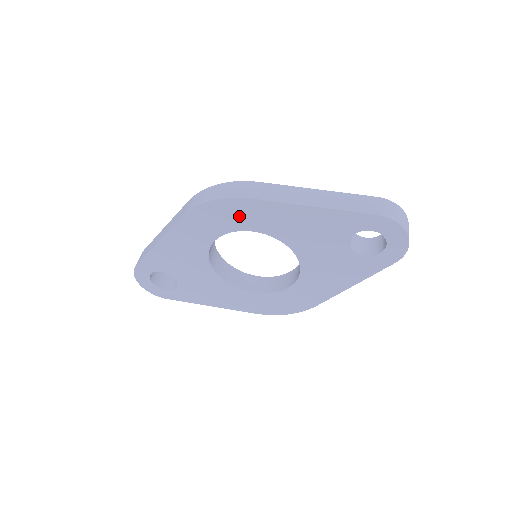
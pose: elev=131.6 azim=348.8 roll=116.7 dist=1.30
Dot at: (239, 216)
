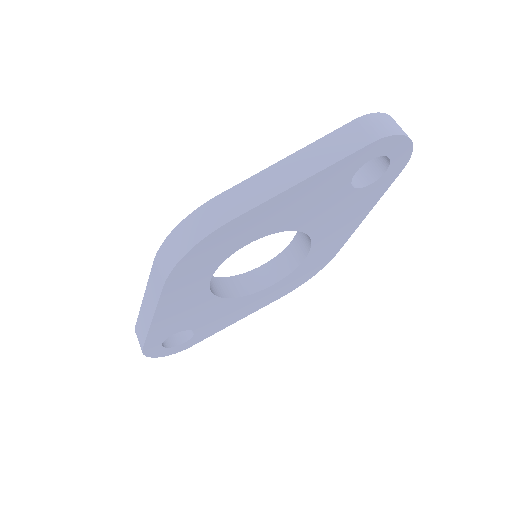
Dot at: (225, 243)
